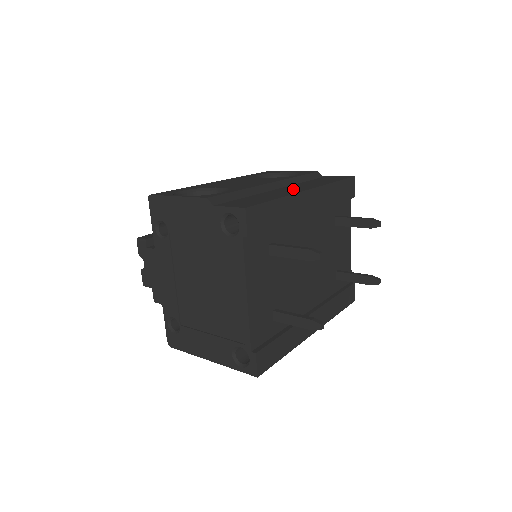
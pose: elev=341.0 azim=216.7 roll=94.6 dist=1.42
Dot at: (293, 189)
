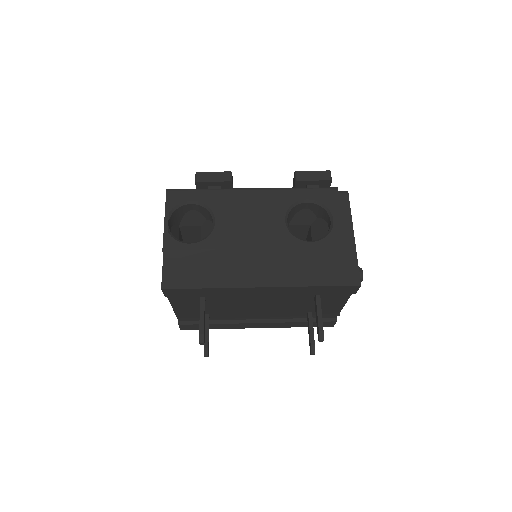
Dot at: (256, 273)
